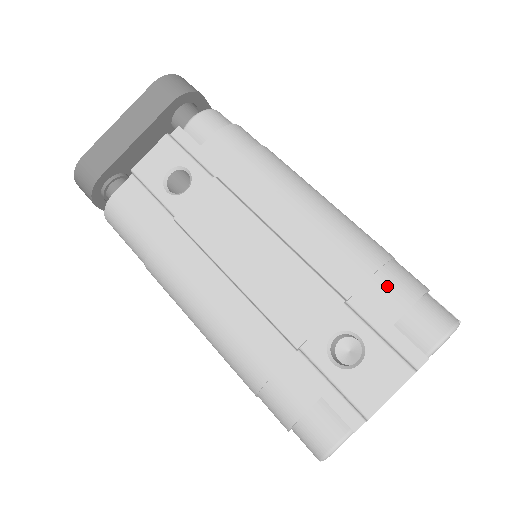
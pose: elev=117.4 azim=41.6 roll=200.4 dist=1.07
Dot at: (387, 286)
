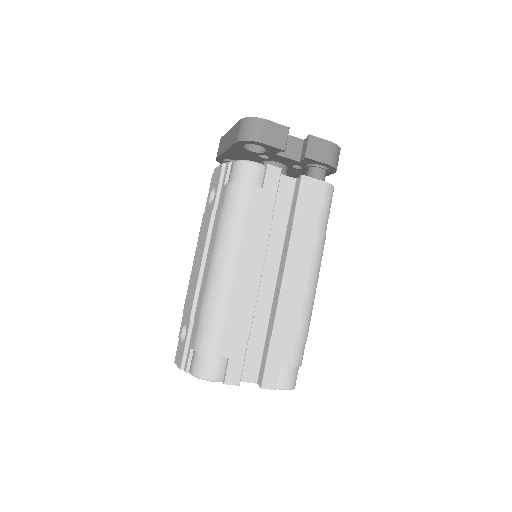
Dot at: (197, 333)
